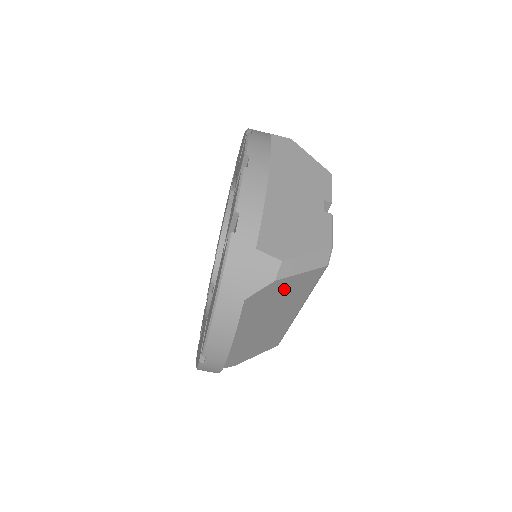
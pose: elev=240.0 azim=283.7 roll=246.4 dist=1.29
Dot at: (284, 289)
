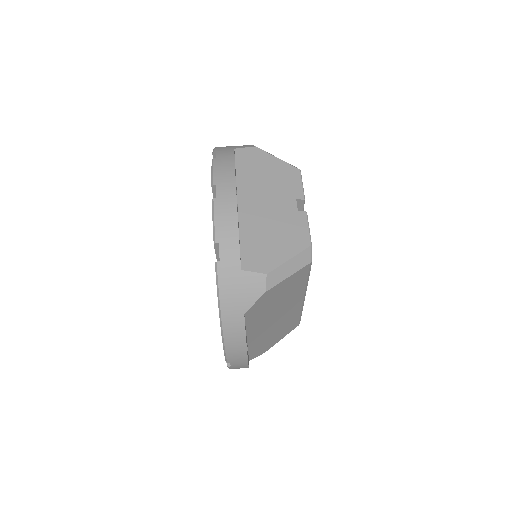
Dot at: (278, 292)
